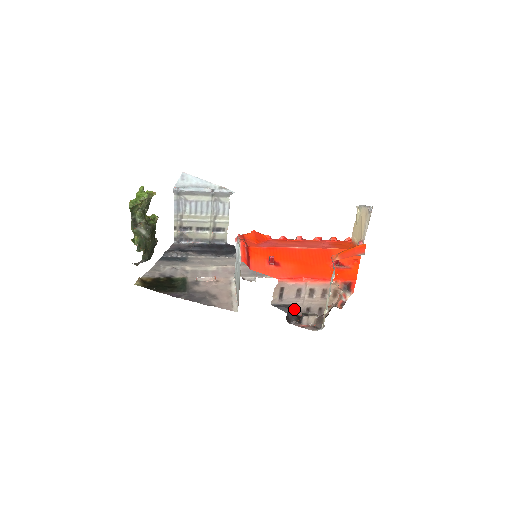
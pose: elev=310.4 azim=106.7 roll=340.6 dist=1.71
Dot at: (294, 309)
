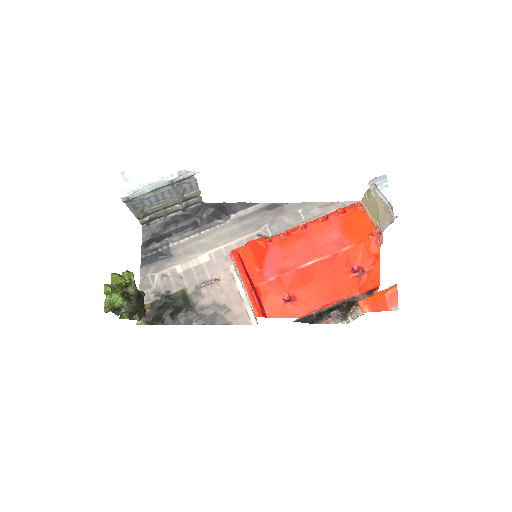
Dot at: (315, 313)
